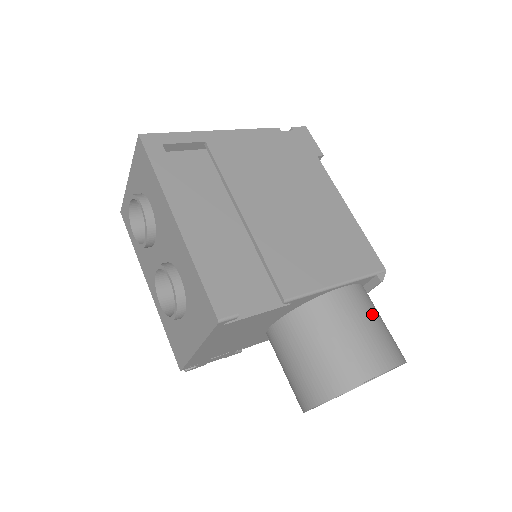
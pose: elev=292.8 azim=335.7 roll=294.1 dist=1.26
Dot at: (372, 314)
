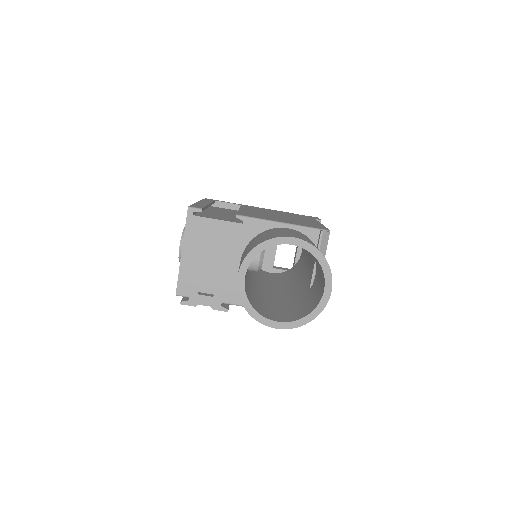
Dot at: (304, 236)
